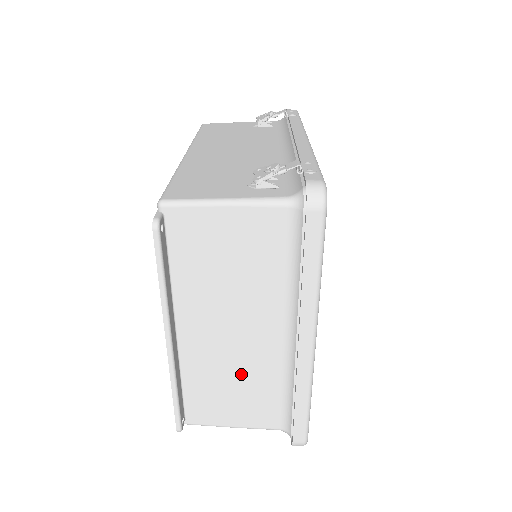
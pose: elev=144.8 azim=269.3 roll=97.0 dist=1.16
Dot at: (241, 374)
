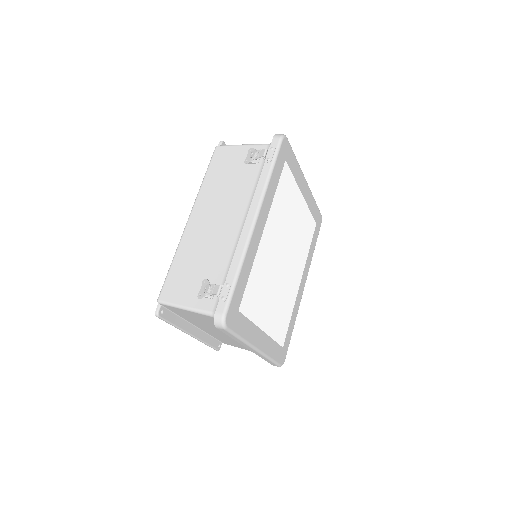
Dot at: (236, 341)
